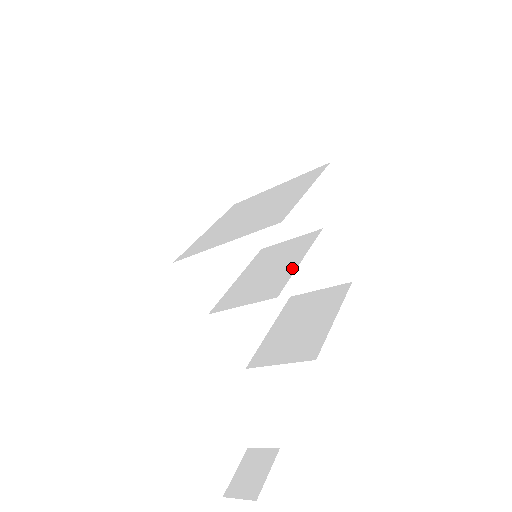
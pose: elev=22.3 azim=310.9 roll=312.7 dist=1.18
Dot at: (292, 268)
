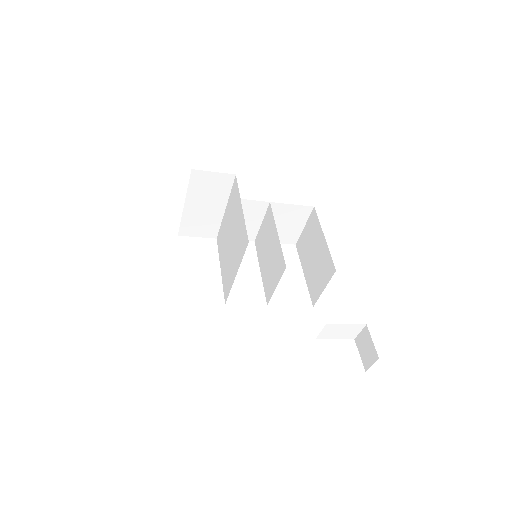
Dot at: (278, 243)
